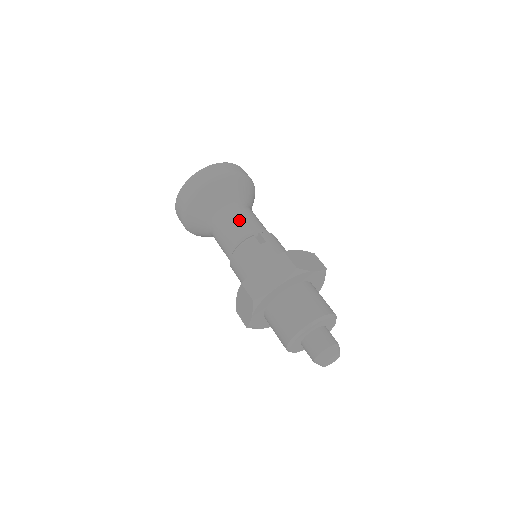
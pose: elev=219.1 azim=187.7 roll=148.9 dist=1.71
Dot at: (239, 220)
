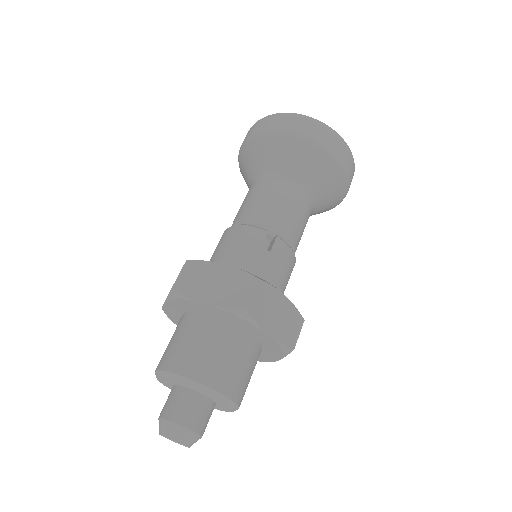
Dot at: (277, 202)
